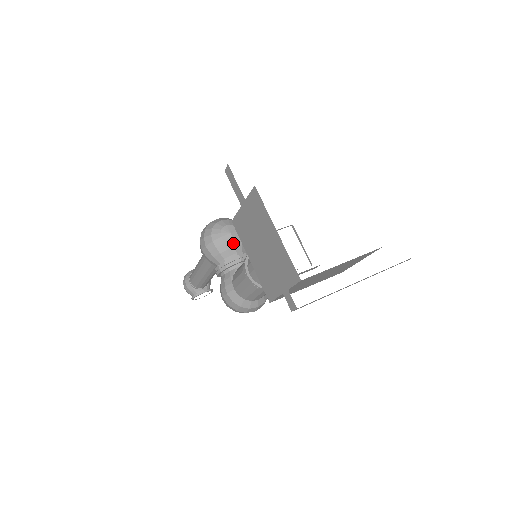
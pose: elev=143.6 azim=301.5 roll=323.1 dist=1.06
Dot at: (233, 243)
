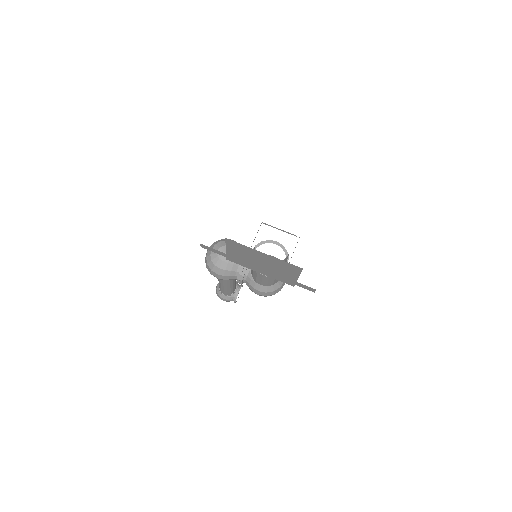
Dot at: occluded
